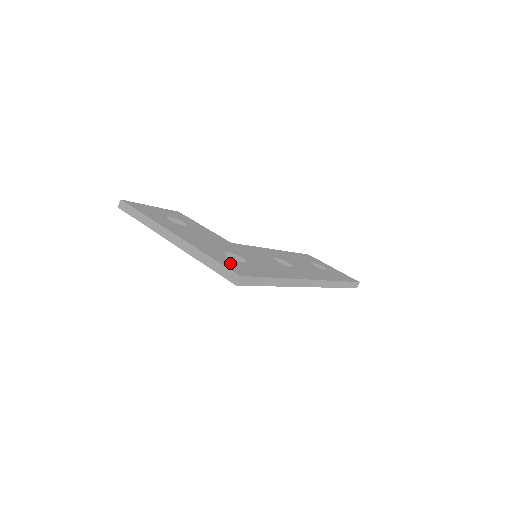
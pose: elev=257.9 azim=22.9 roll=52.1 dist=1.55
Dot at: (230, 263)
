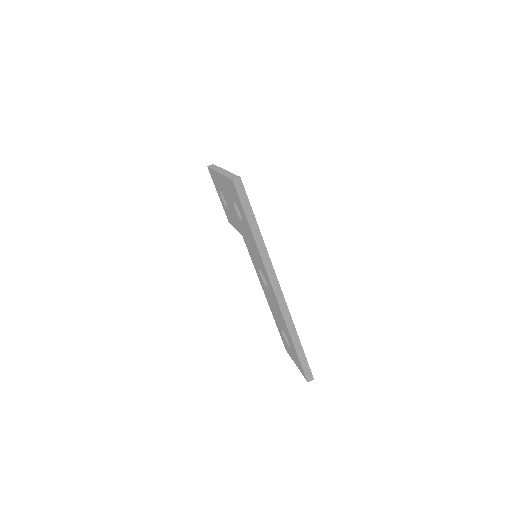
Dot at: occluded
